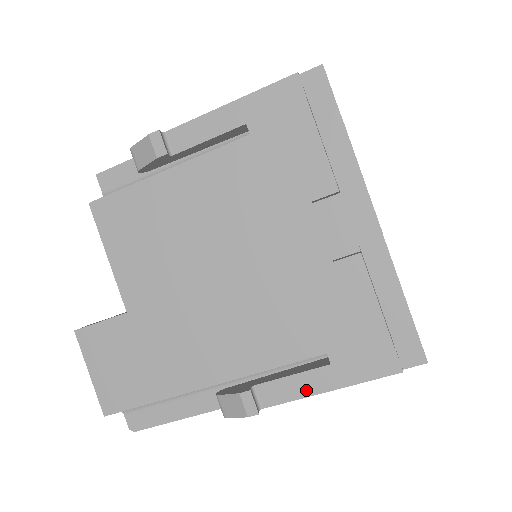
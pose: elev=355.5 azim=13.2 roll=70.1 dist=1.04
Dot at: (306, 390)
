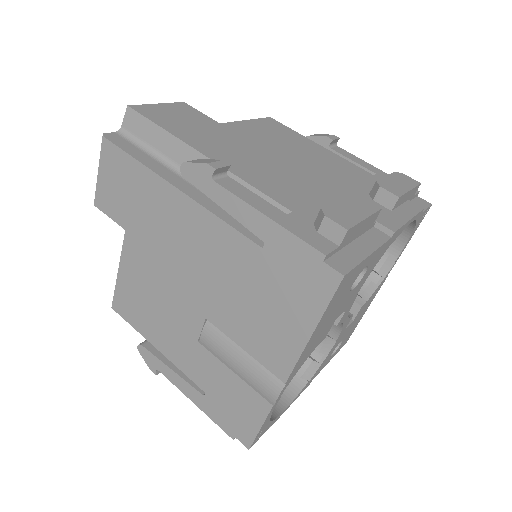
Dot at: (253, 203)
